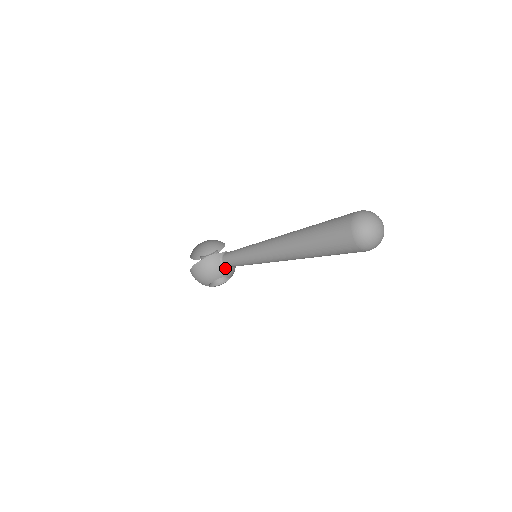
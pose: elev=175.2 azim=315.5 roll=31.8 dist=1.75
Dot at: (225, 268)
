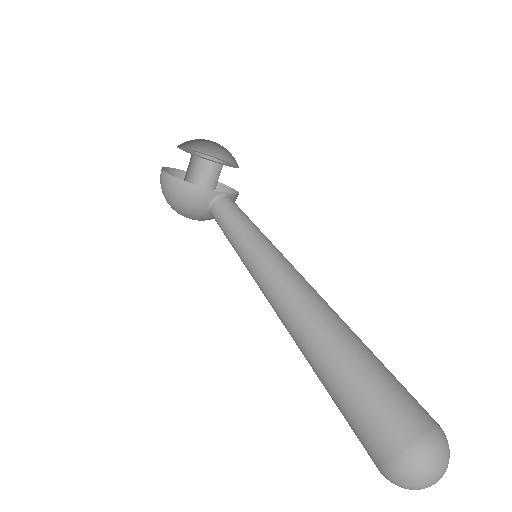
Dot at: (208, 213)
